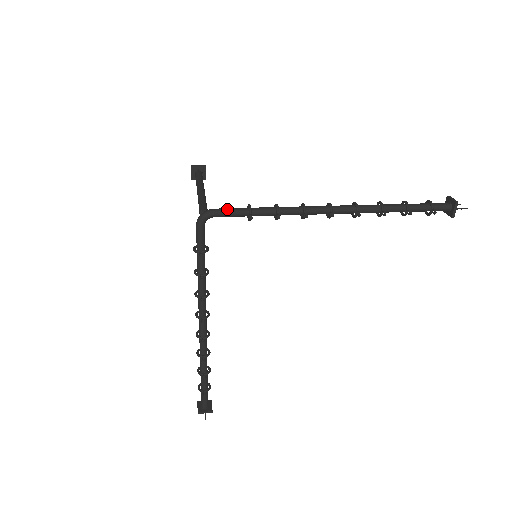
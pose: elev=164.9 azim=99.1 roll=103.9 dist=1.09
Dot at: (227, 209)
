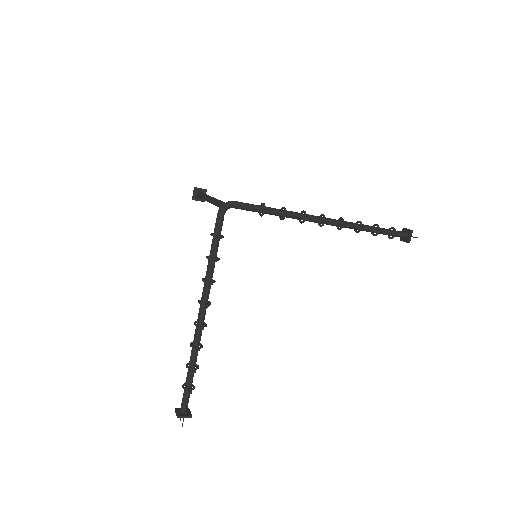
Dot at: (245, 203)
